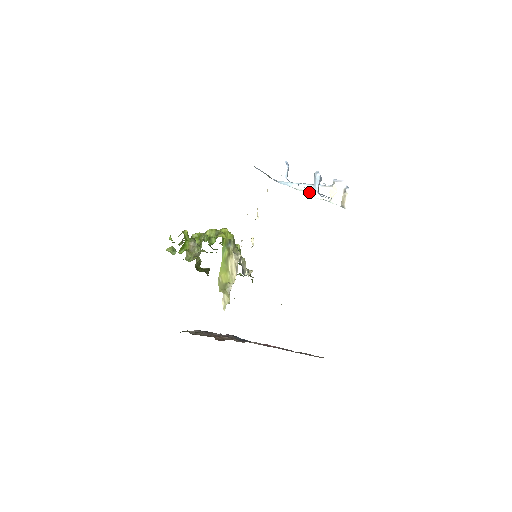
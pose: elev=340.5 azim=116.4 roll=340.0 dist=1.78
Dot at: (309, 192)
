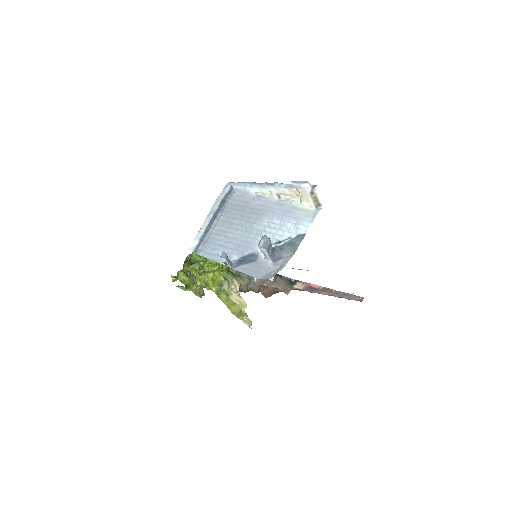
Dot at: (273, 196)
